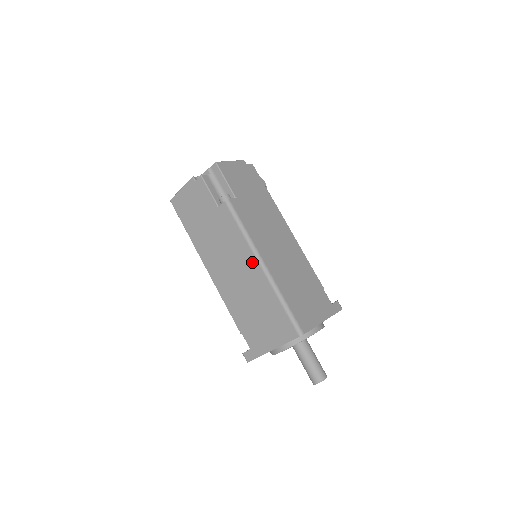
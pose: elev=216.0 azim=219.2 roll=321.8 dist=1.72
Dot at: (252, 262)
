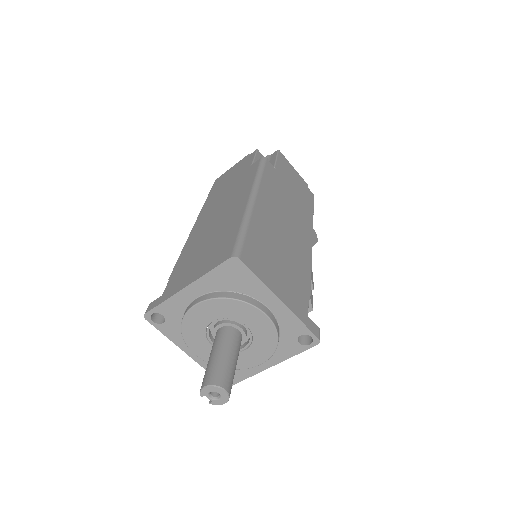
Dot at: (244, 197)
